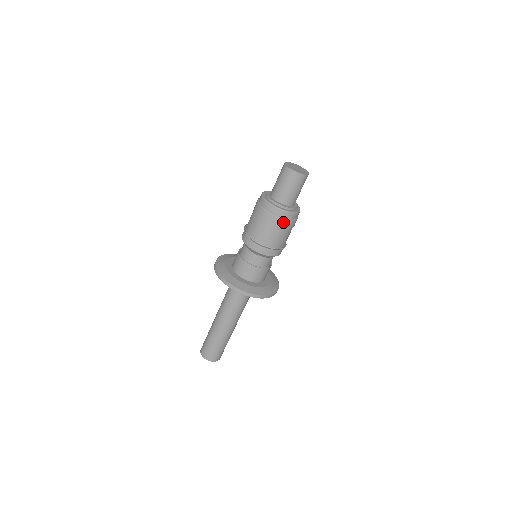
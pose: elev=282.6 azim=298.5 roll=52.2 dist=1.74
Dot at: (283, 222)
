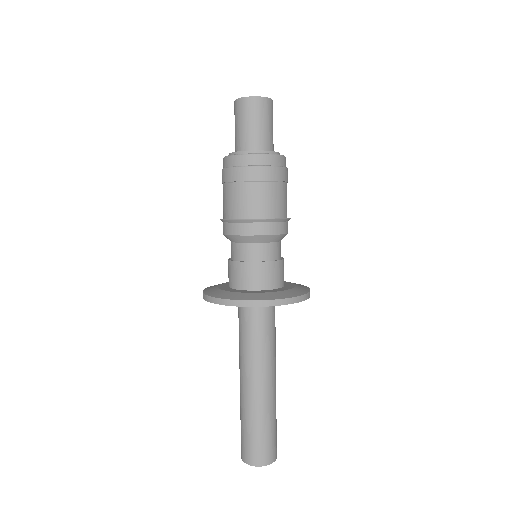
Dot at: (273, 172)
